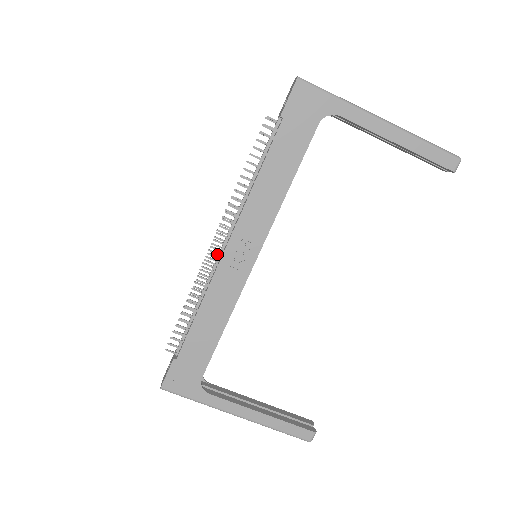
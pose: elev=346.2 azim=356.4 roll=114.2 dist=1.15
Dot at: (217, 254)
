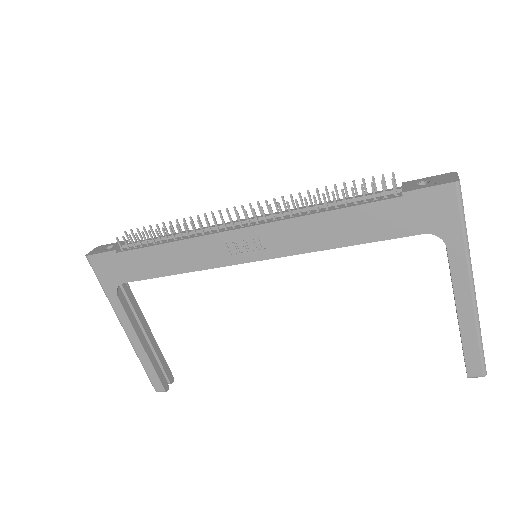
Dot at: occluded
